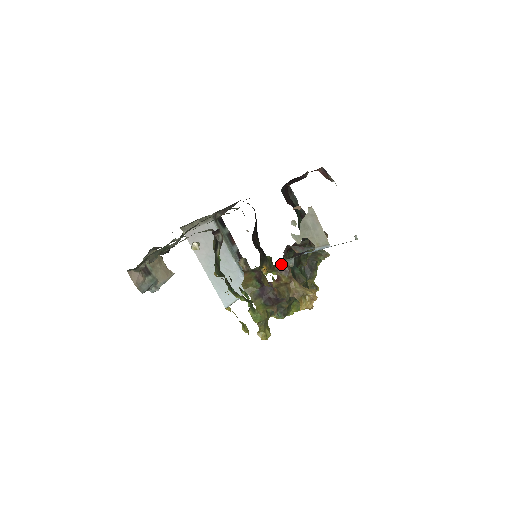
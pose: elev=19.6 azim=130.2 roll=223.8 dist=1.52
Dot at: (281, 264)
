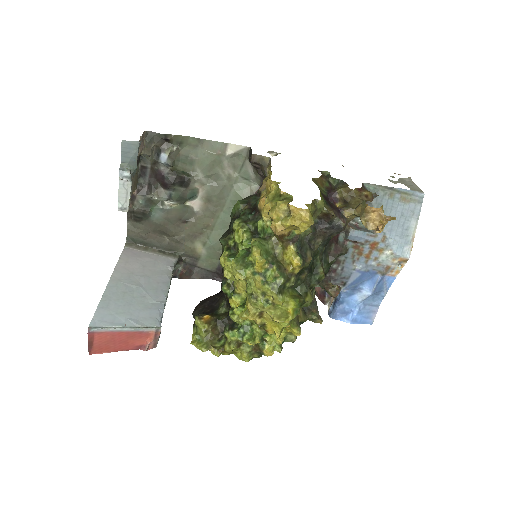
Dot at: (366, 189)
